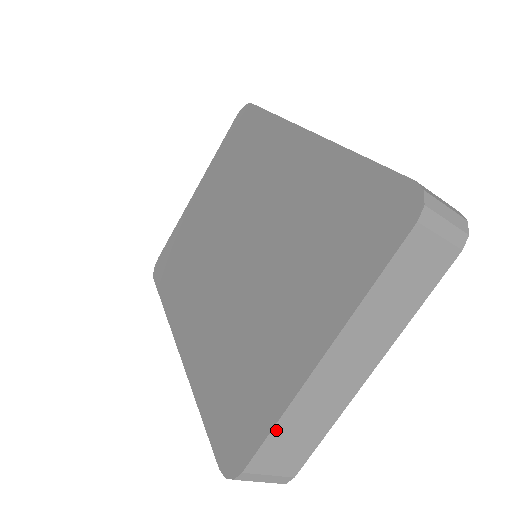
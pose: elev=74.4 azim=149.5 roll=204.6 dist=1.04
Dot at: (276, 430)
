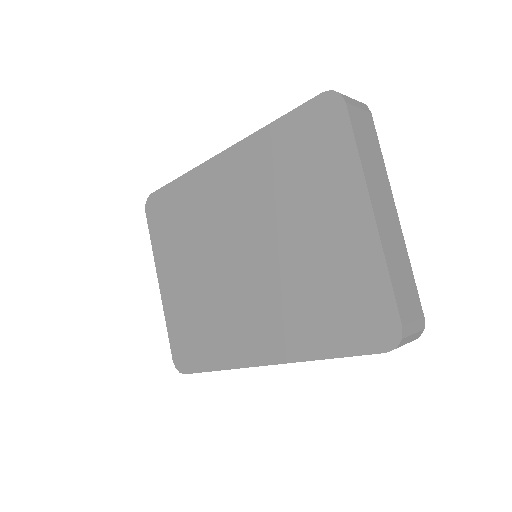
Dot at: (392, 280)
